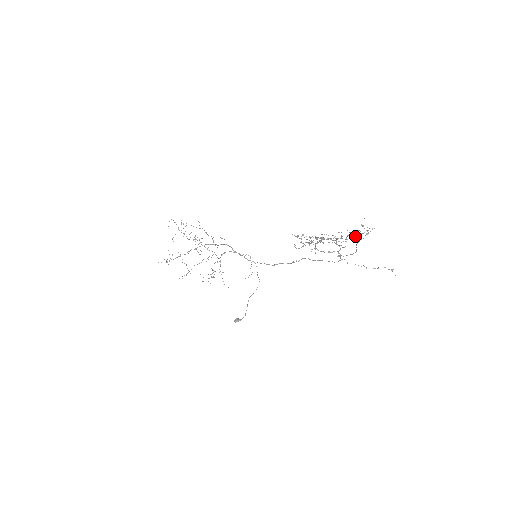
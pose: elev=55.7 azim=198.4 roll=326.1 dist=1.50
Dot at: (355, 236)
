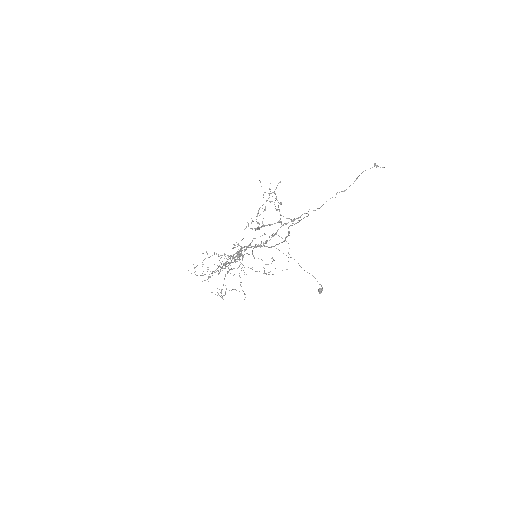
Dot at: occluded
